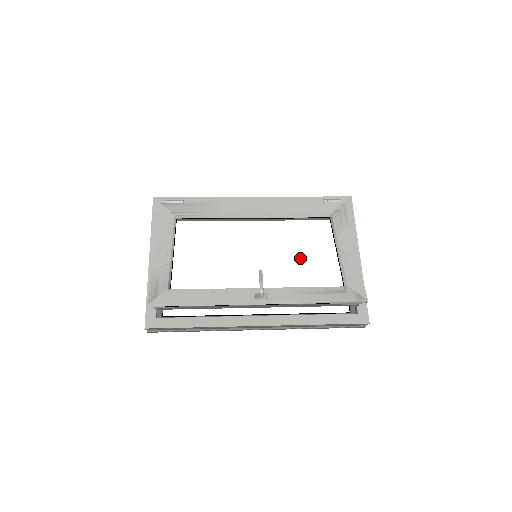
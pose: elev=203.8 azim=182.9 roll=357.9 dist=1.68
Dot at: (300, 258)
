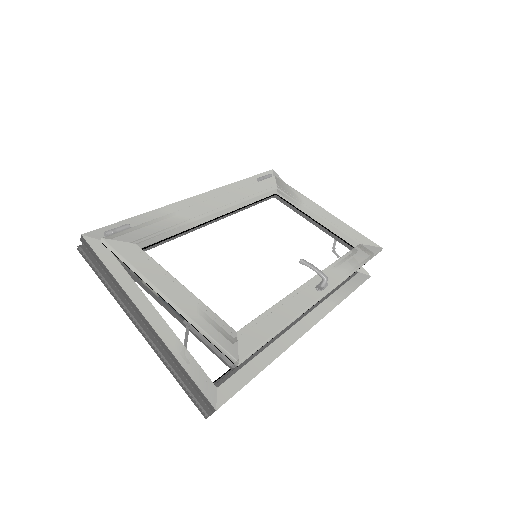
Dot at: (298, 238)
